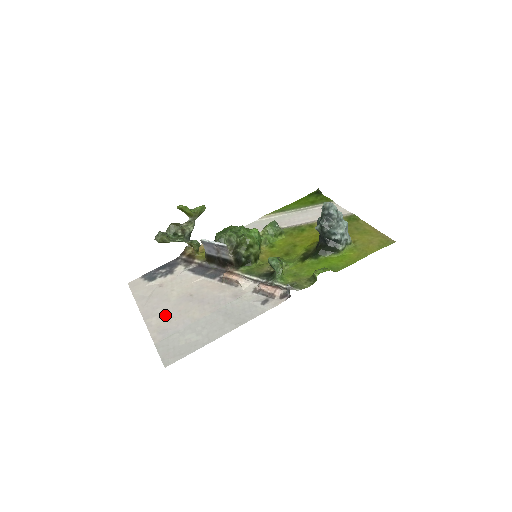
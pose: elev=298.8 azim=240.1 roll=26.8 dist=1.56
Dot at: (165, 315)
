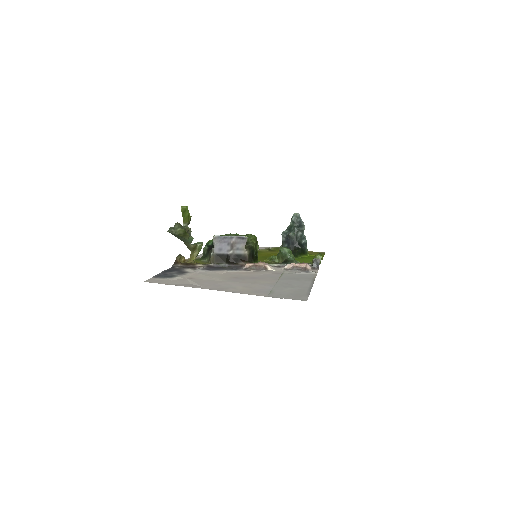
Dot at: (238, 286)
